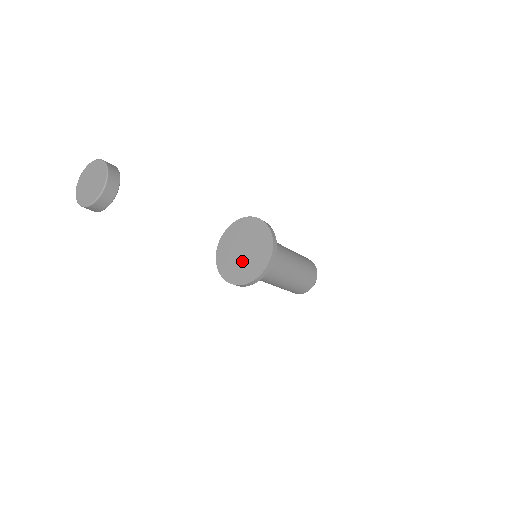
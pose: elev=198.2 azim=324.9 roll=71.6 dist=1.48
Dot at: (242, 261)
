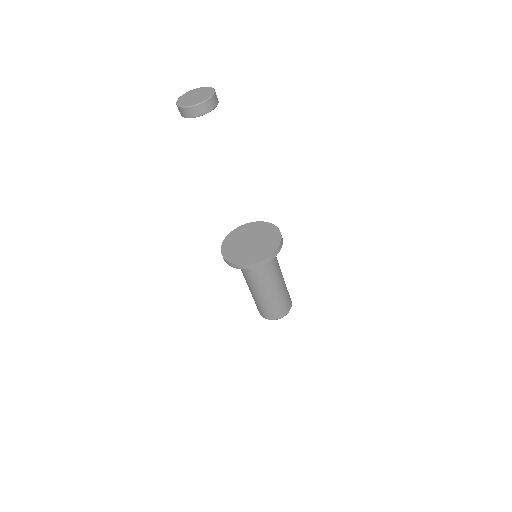
Dot at: (247, 249)
